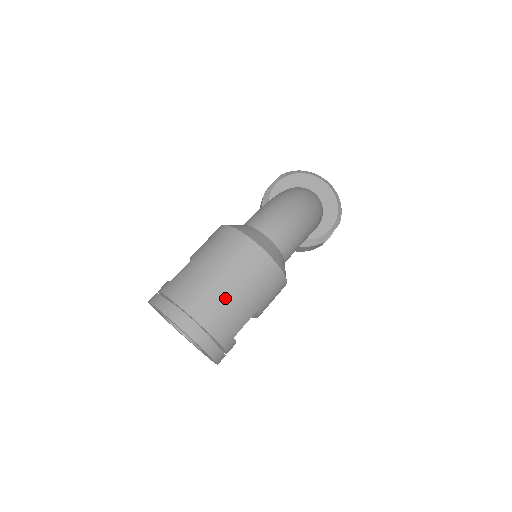
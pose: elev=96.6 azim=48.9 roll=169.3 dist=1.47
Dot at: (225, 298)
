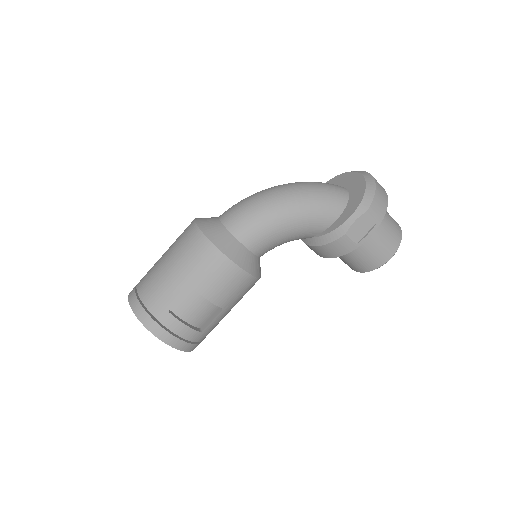
Dot at: (159, 271)
